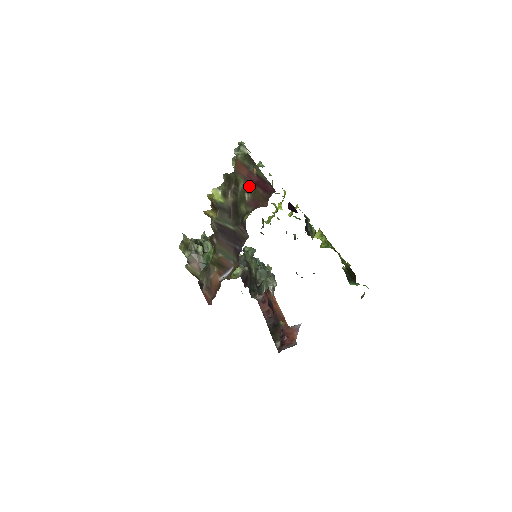
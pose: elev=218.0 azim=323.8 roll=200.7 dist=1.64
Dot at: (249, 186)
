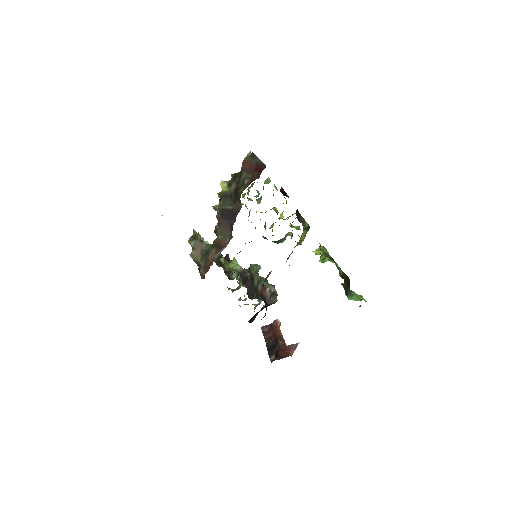
Dot at: (249, 174)
